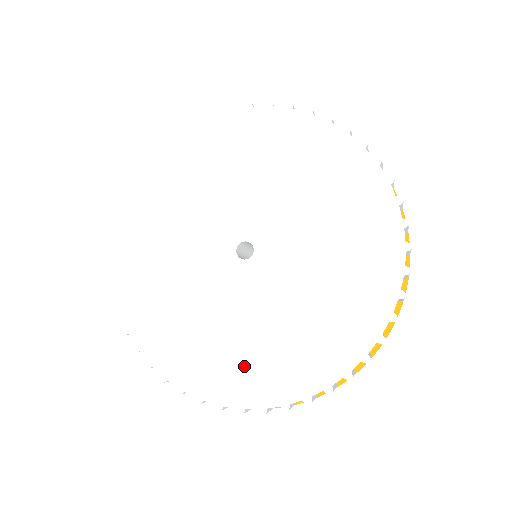
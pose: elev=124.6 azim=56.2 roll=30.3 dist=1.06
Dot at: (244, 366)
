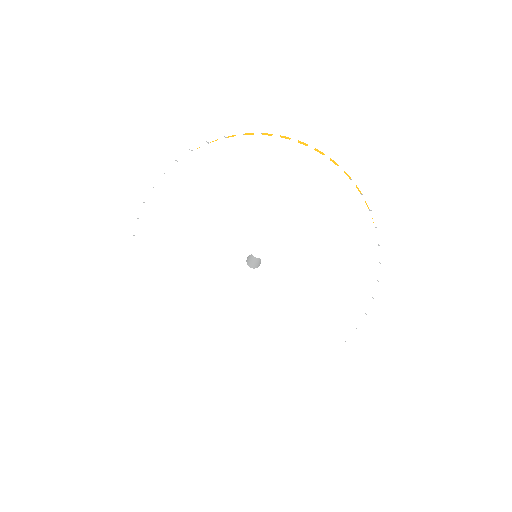
Dot at: (253, 348)
